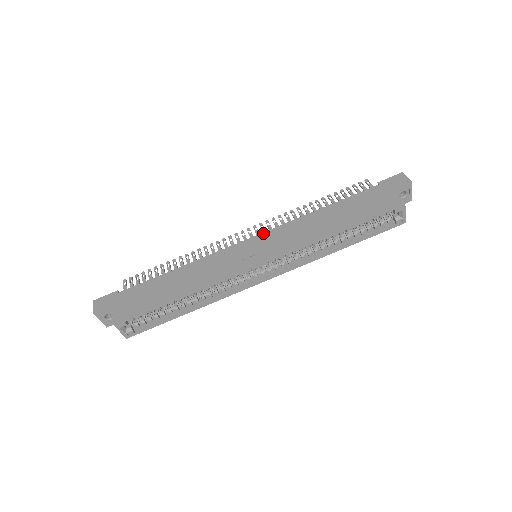
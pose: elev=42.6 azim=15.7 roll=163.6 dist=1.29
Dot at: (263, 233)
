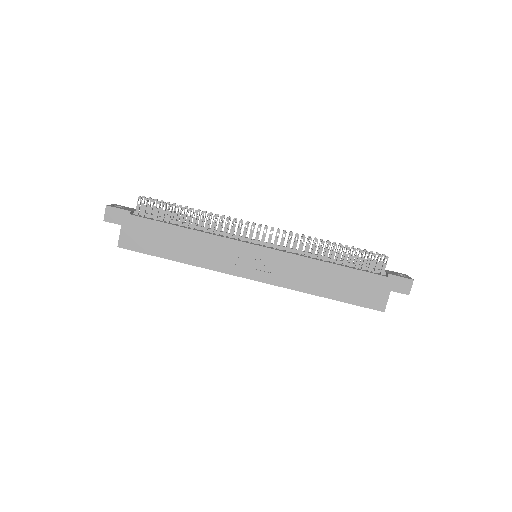
Dot at: (272, 250)
